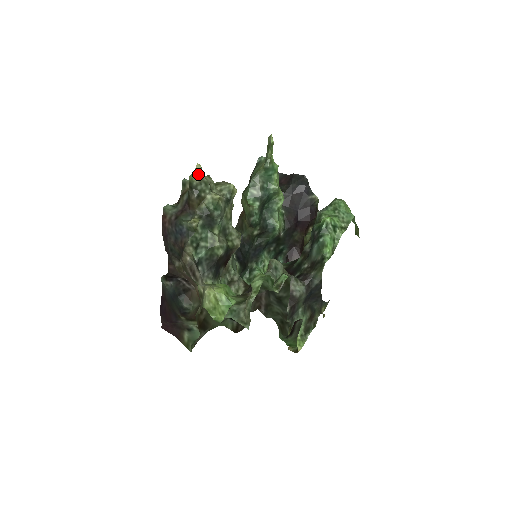
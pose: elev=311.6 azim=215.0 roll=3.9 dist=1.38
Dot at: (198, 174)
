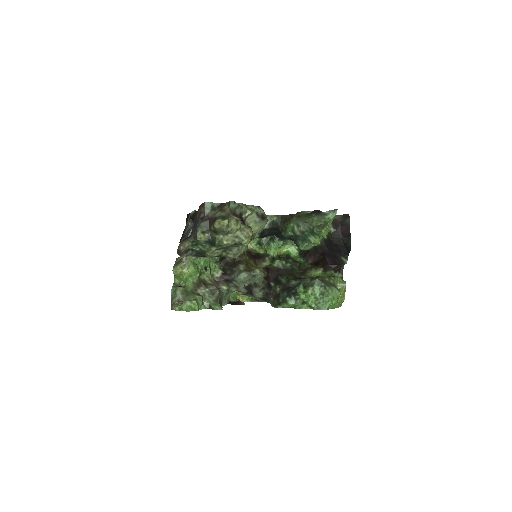
Dot at: (222, 225)
